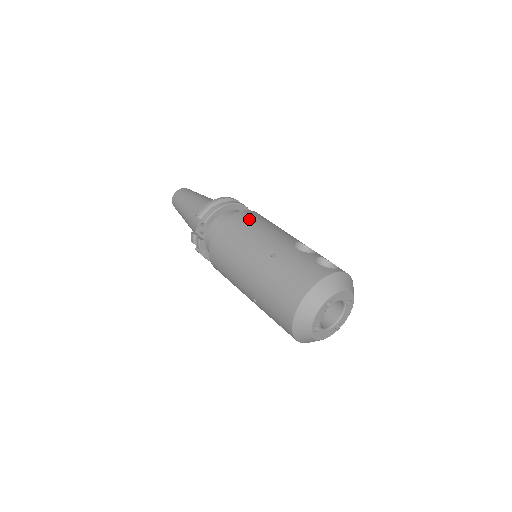
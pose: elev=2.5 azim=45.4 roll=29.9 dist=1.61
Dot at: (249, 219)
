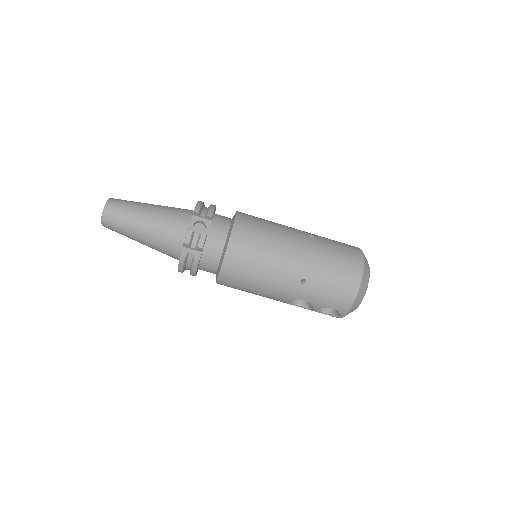
Dot at: occluded
